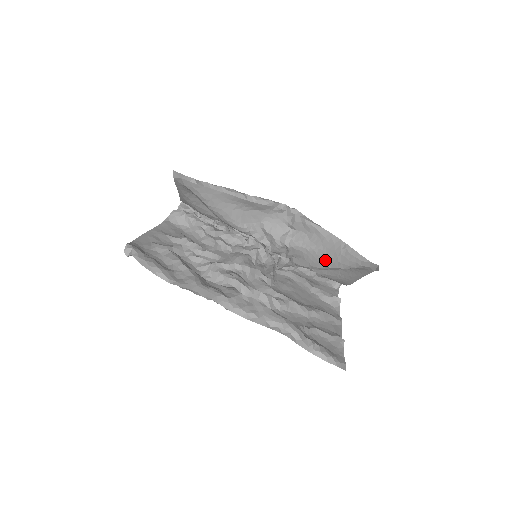
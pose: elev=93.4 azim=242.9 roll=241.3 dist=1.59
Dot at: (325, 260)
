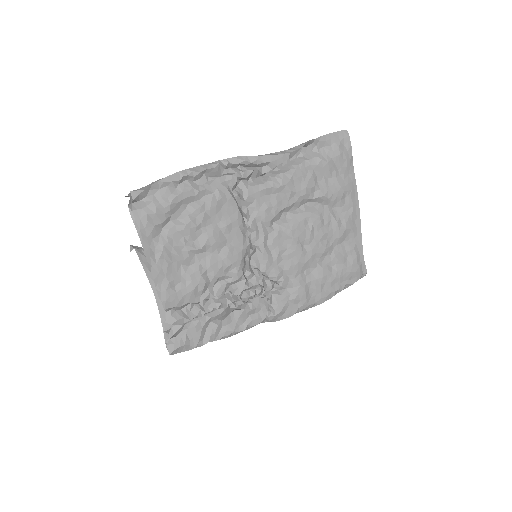
Dot at: occluded
